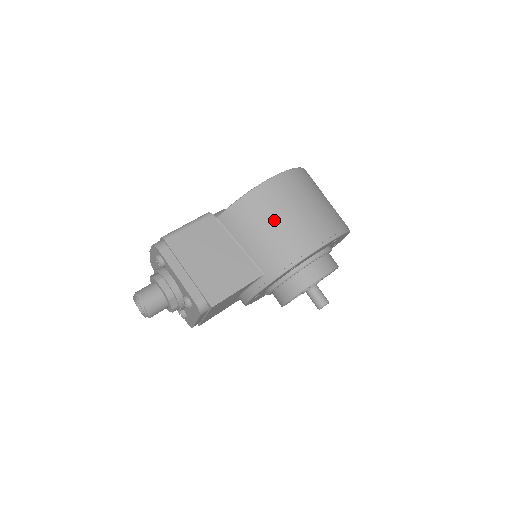
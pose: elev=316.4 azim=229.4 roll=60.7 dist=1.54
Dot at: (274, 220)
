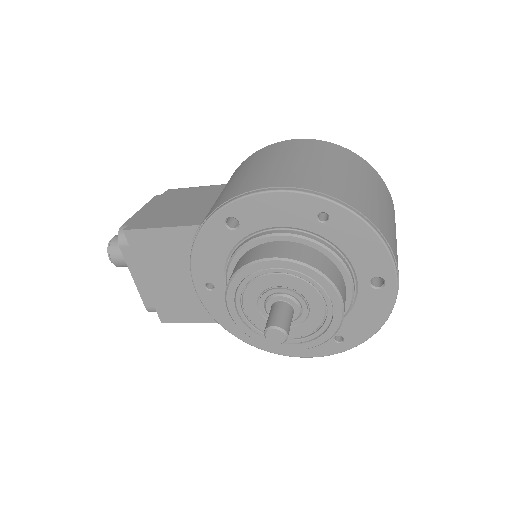
Dot at: (251, 168)
